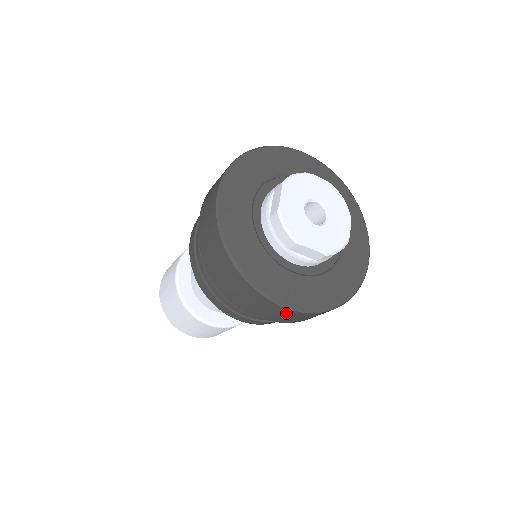
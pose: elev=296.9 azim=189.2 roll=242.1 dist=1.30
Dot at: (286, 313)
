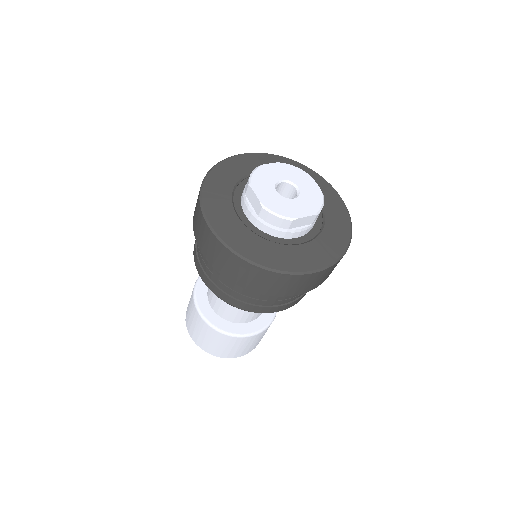
Dot at: (318, 276)
